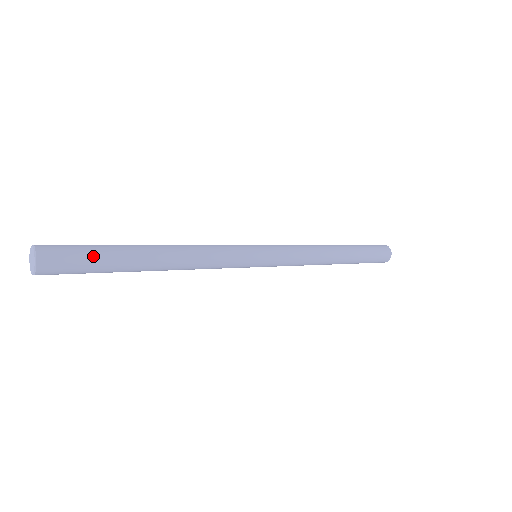
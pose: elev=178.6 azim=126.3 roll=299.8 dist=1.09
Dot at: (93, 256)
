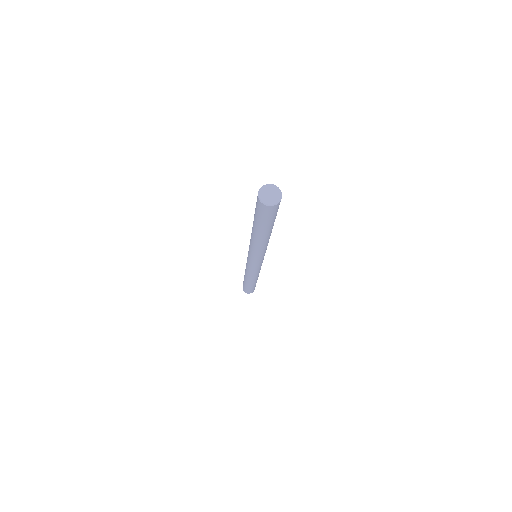
Dot at: occluded
